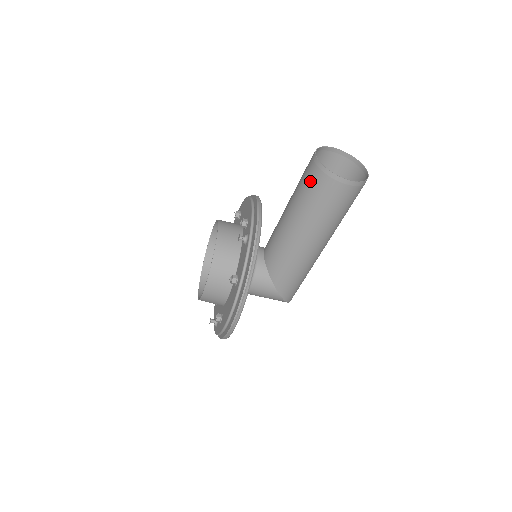
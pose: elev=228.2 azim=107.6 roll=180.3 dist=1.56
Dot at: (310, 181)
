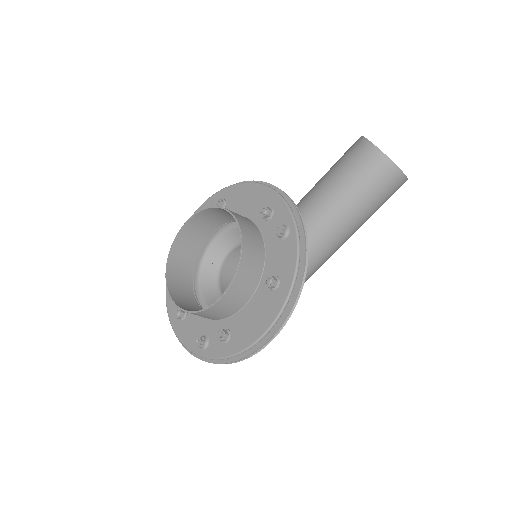
Dot at: (364, 171)
